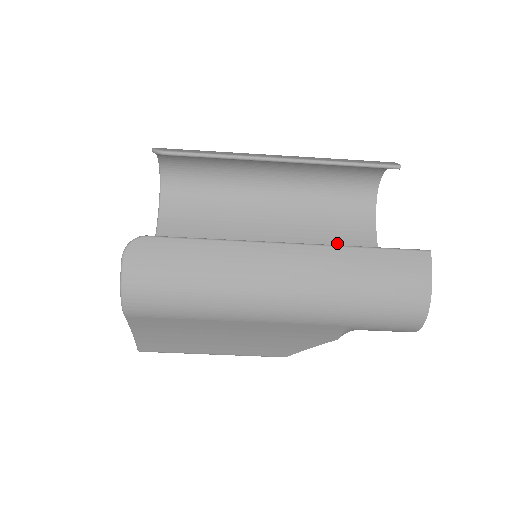
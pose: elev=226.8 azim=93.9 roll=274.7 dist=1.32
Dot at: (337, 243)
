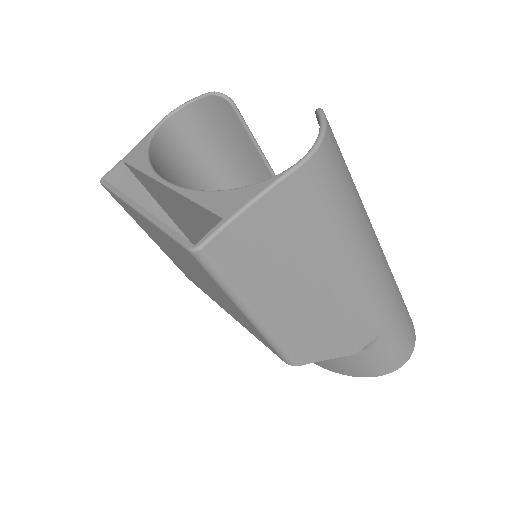
Dot at: occluded
